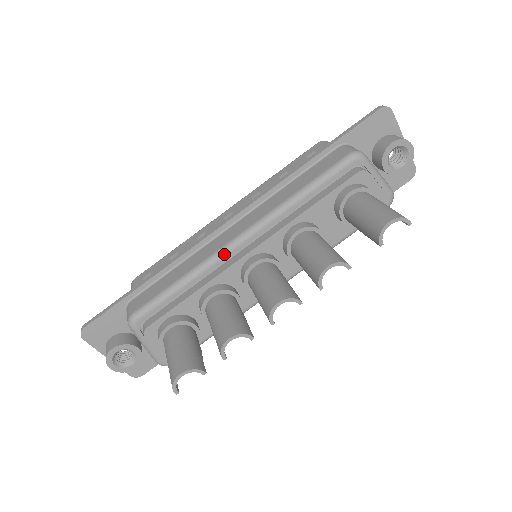
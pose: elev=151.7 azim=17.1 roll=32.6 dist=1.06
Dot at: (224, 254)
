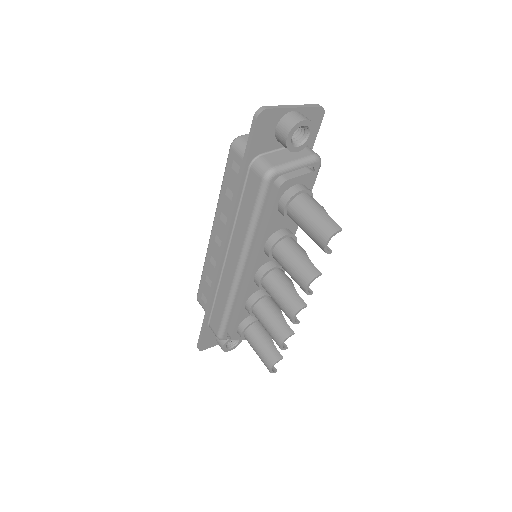
Dot at: (237, 285)
